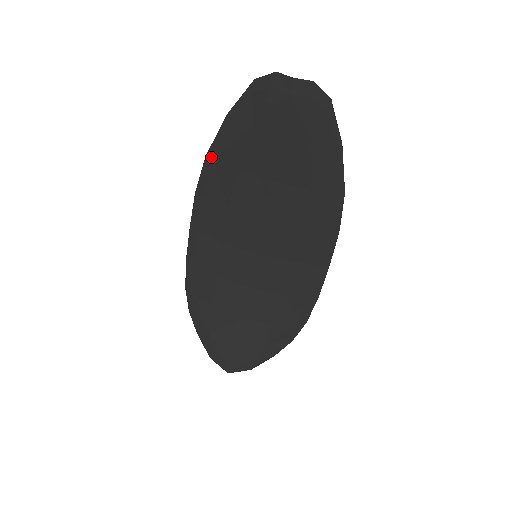
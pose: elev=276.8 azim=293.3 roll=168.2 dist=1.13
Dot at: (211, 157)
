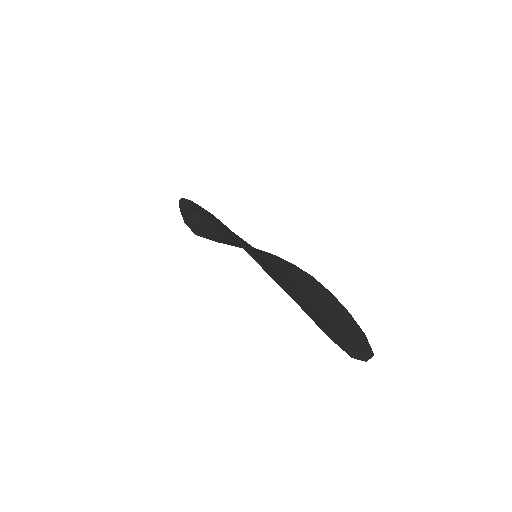
Dot at: (252, 257)
